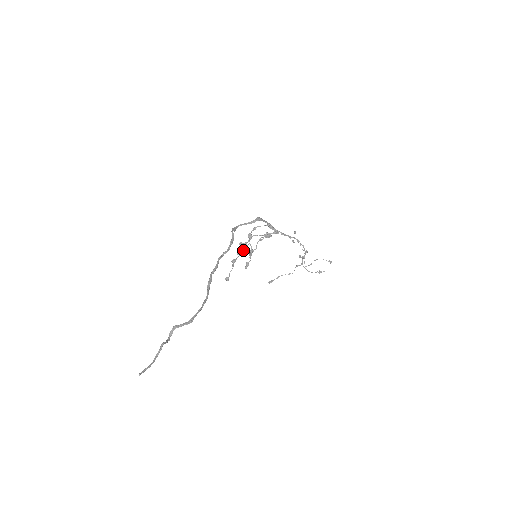
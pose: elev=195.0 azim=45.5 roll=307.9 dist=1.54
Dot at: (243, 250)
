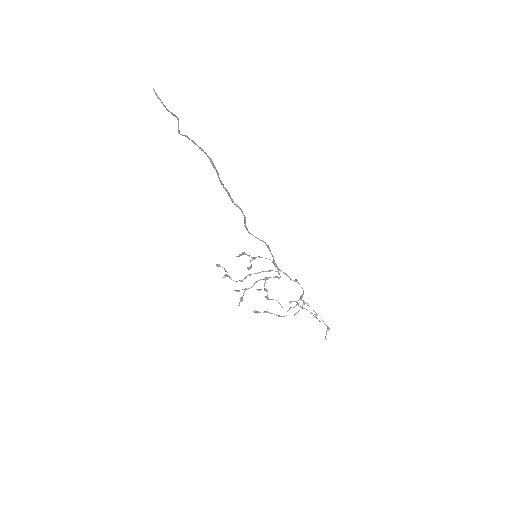
Dot at: (239, 280)
